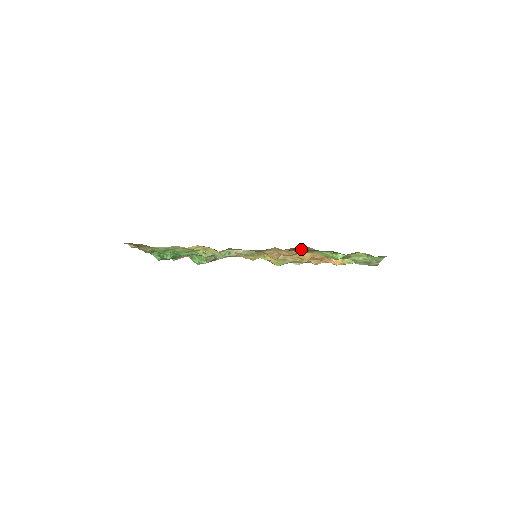
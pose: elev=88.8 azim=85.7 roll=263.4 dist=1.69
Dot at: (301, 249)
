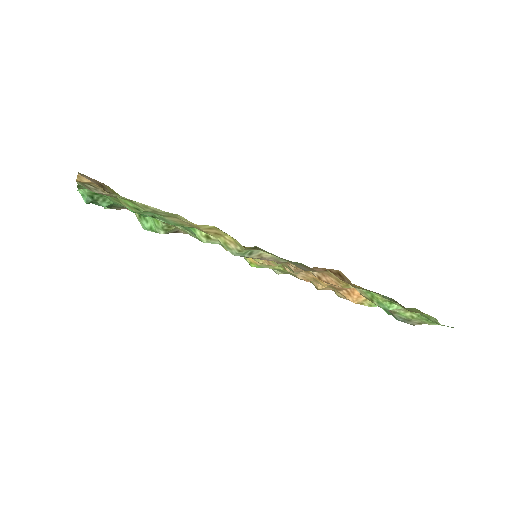
Dot at: (338, 275)
